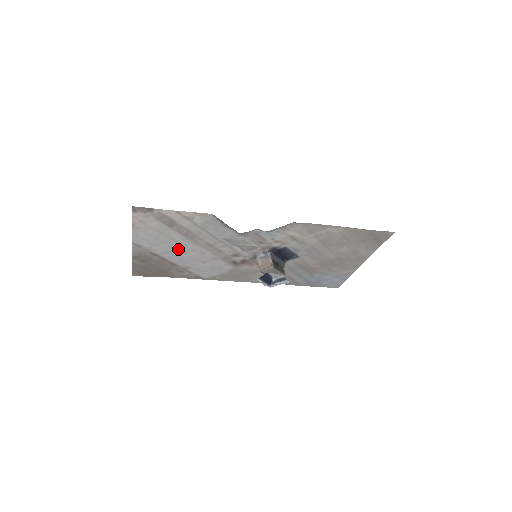
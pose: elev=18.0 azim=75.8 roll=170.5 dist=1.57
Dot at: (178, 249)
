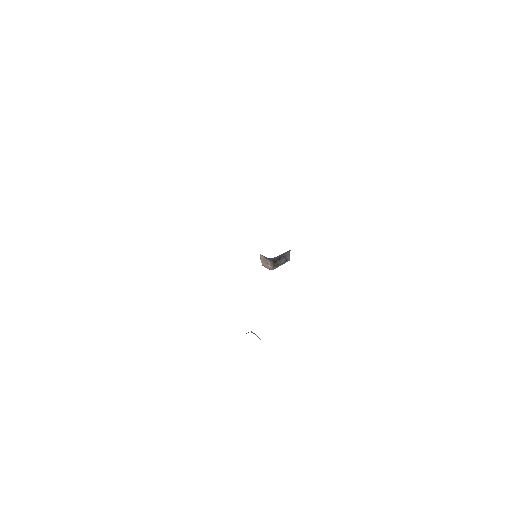
Dot at: occluded
